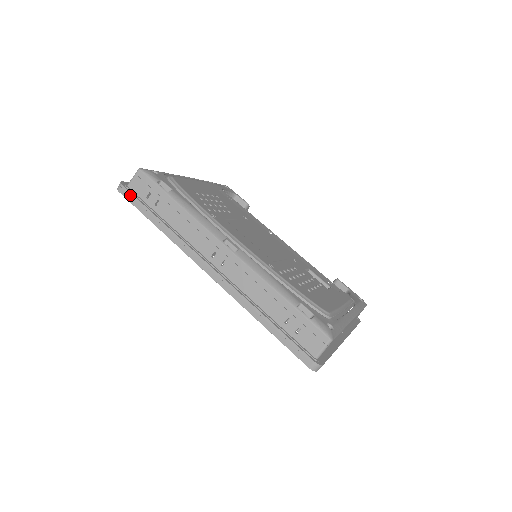
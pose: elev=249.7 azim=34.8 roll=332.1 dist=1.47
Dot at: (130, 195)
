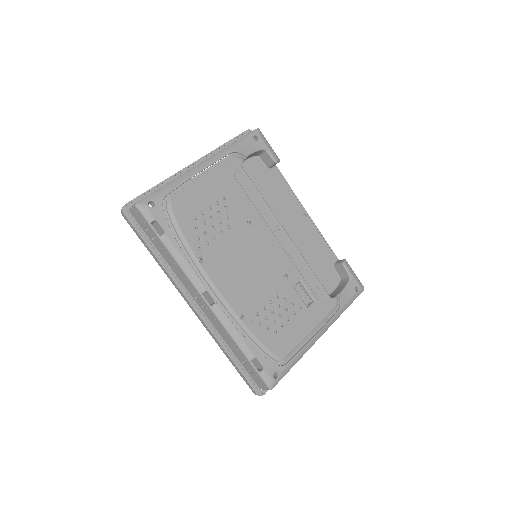
Dot at: (131, 225)
